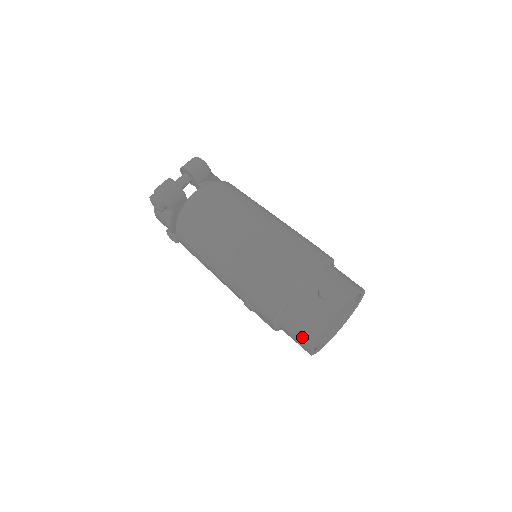
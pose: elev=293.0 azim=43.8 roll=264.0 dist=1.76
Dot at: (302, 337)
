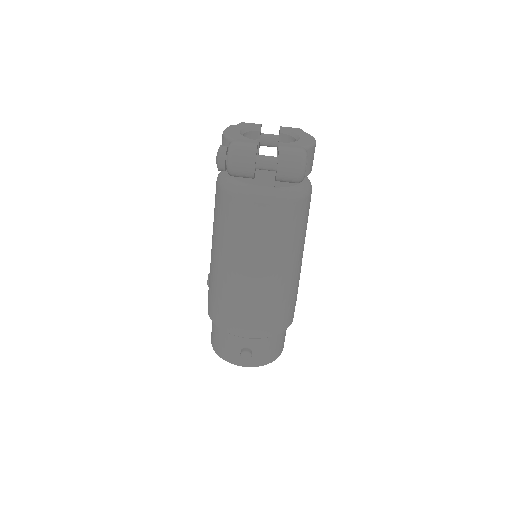
Dot at: (213, 337)
